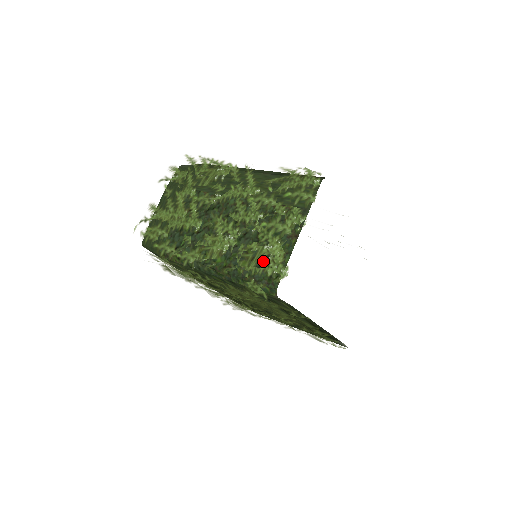
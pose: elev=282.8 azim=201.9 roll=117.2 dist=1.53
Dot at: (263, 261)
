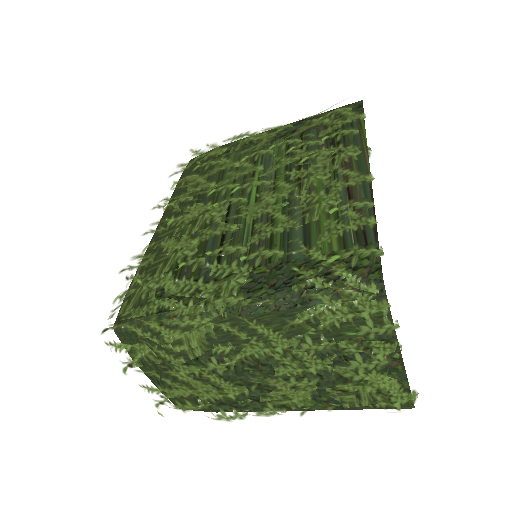
Dot at: (377, 398)
